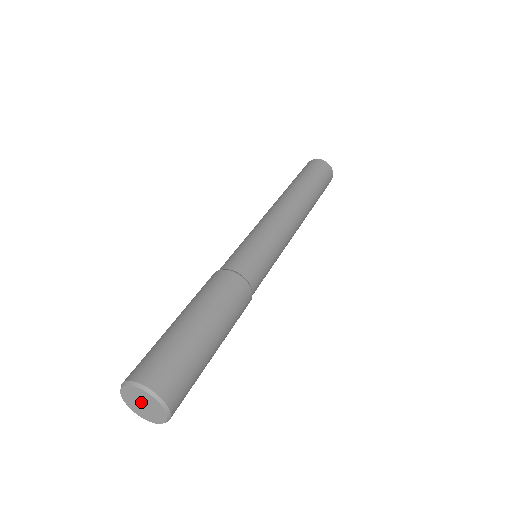
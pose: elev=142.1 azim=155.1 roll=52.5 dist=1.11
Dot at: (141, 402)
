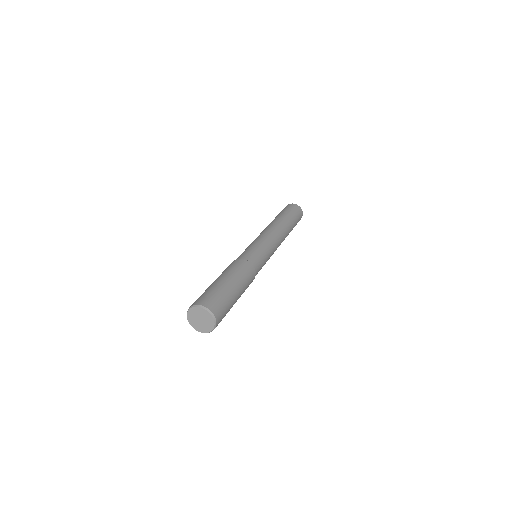
Dot at: (201, 318)
